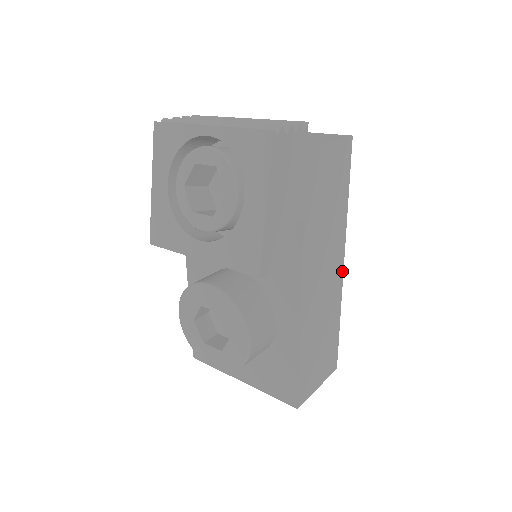
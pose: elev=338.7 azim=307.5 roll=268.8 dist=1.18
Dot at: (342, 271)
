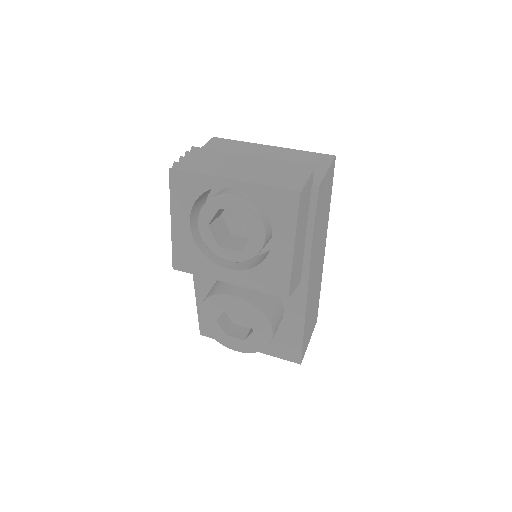
Dot at: (324, 255)
